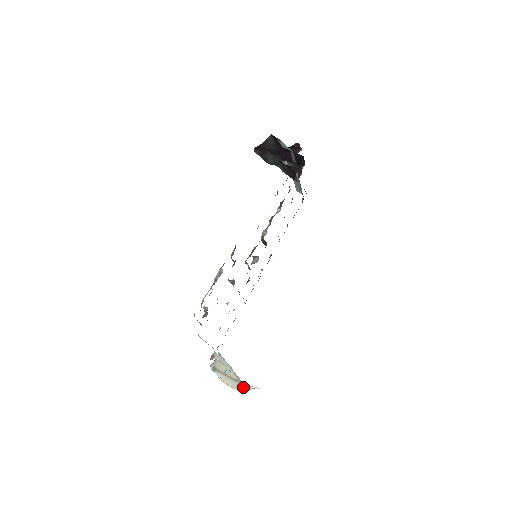
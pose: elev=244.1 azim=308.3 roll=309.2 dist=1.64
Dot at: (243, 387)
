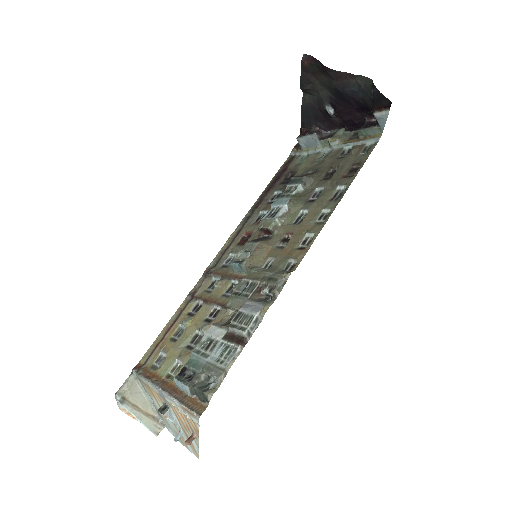
Dot at: (162, 428)
